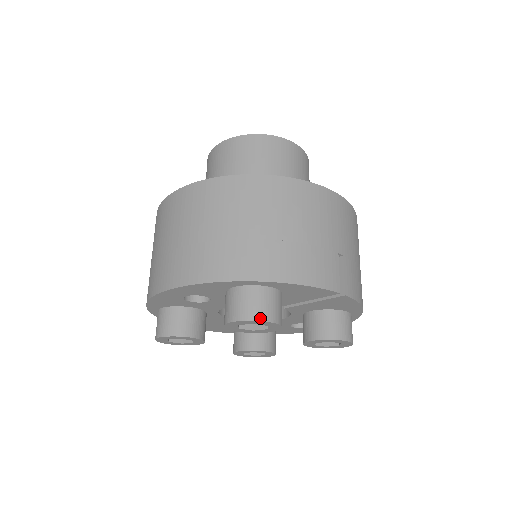
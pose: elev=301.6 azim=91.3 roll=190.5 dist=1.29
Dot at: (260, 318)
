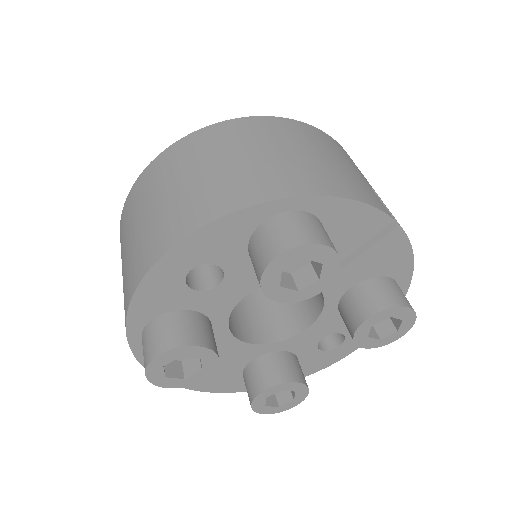
Dot at: (314, 241)
